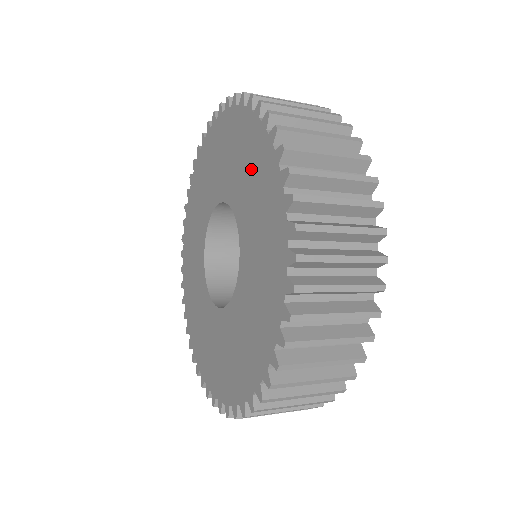
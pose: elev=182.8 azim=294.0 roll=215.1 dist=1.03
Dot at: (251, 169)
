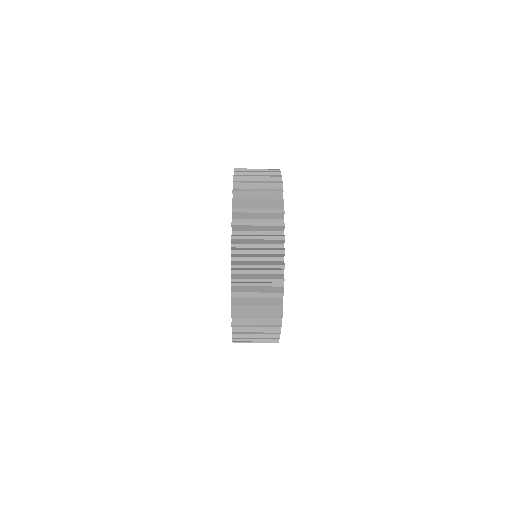
Dot at: occluded
